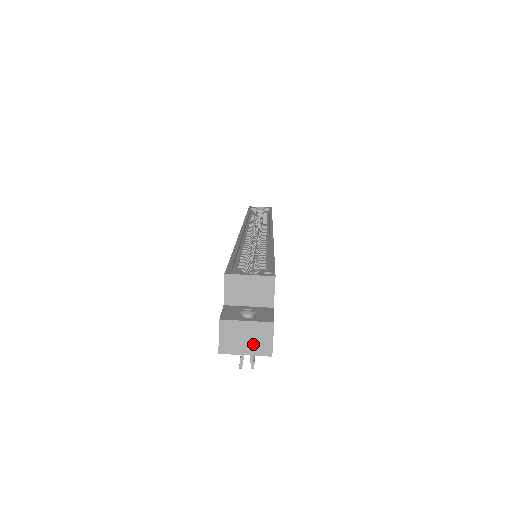
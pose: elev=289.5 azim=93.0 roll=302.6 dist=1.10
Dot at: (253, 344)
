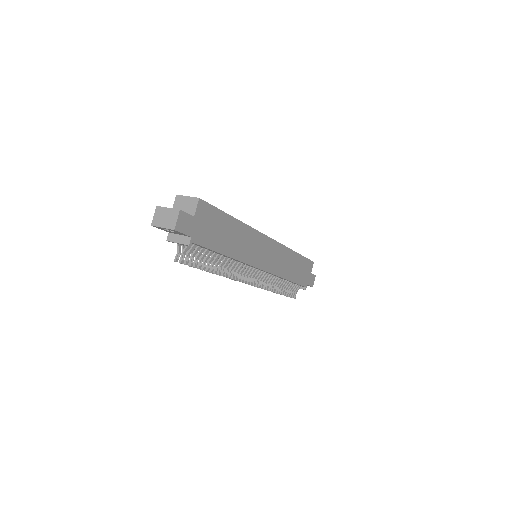
Dot at: (167, 221)
